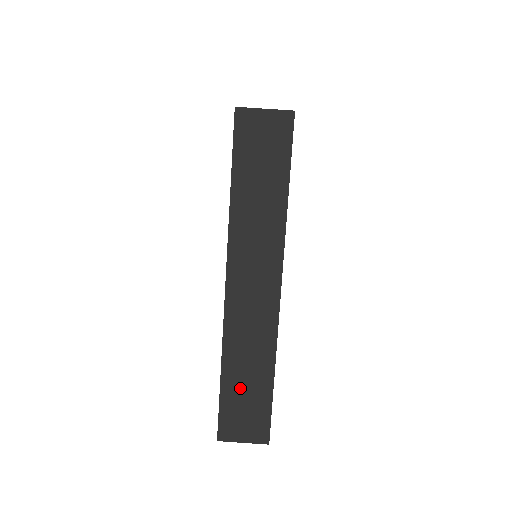
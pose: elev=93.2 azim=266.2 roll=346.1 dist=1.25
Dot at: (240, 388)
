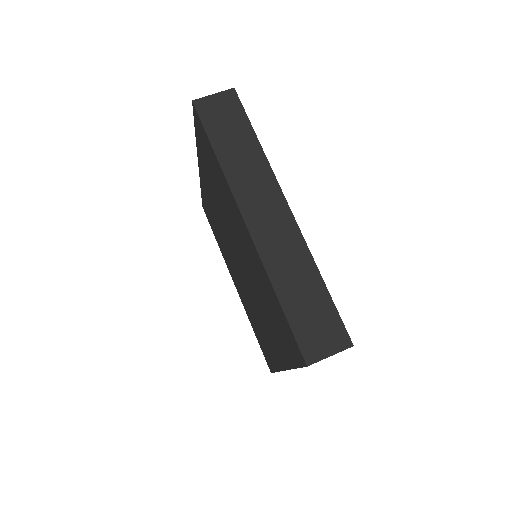
Dot at: (301, 304)
